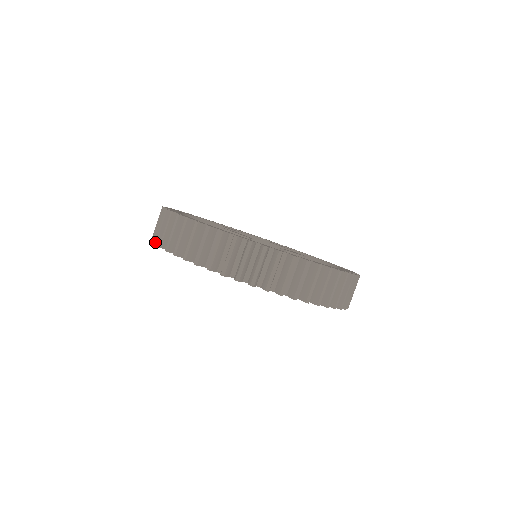
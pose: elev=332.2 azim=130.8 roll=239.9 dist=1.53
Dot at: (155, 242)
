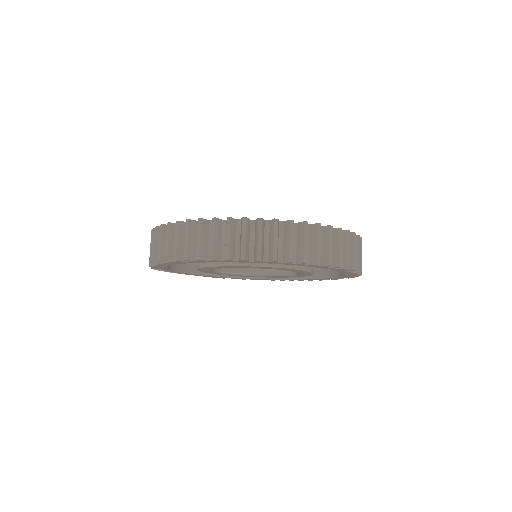
Dot at: (211, 257)
